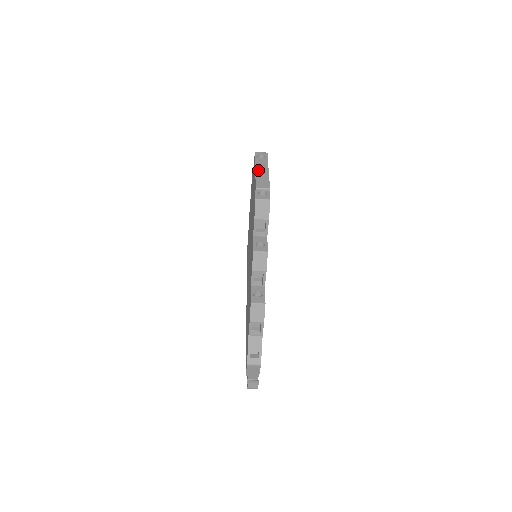
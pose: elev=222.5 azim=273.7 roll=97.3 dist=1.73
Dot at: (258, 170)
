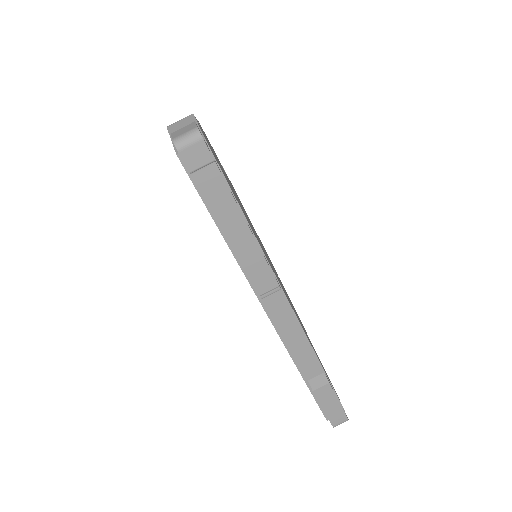
Dot at: occluded
